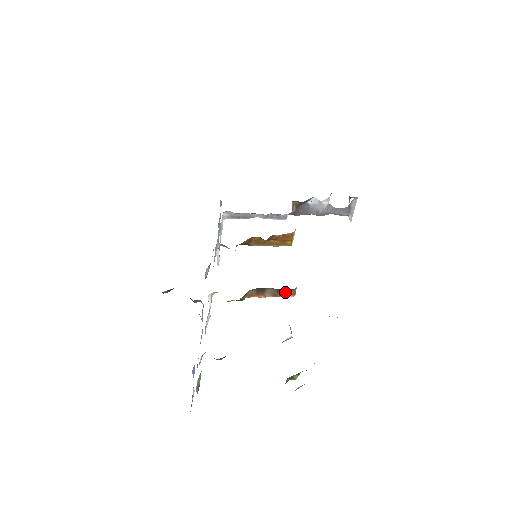
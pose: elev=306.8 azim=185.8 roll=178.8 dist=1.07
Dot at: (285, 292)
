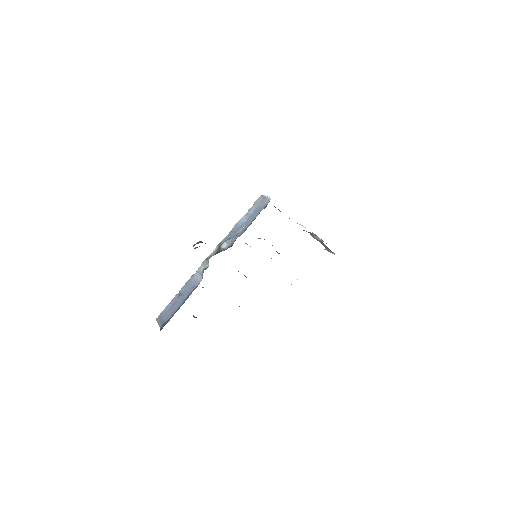
Dot at: occluded
